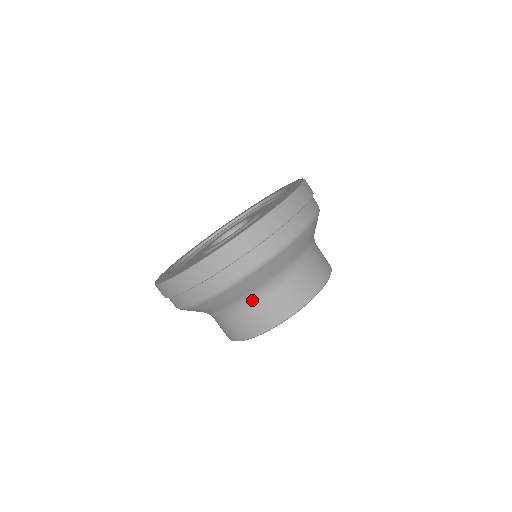
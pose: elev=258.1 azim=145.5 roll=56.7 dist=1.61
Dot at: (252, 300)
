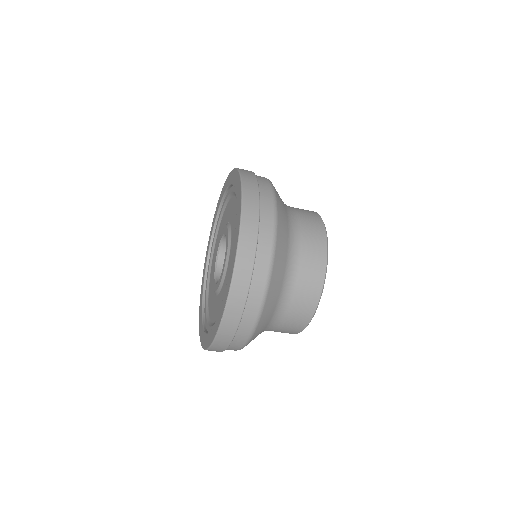
Dot at: (289, 286)
